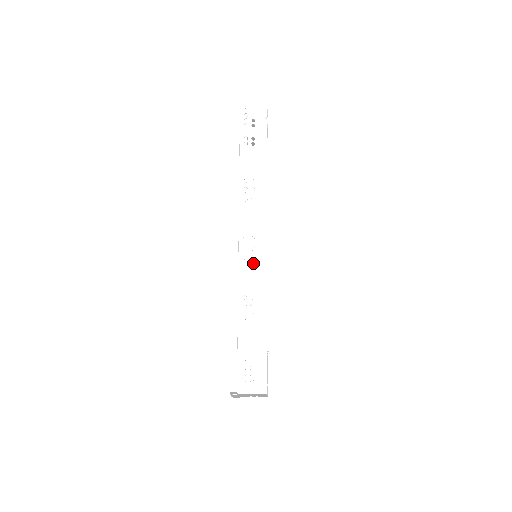
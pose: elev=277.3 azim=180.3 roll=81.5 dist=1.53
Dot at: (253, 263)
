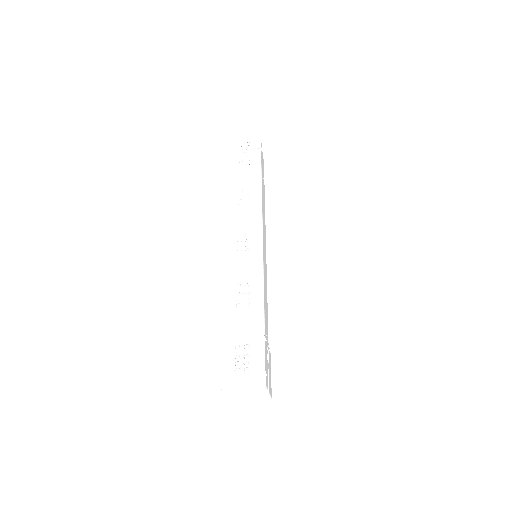
Dot at: (248, 255)
